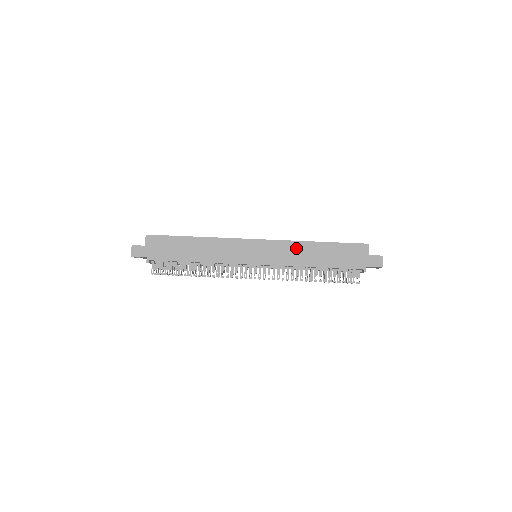
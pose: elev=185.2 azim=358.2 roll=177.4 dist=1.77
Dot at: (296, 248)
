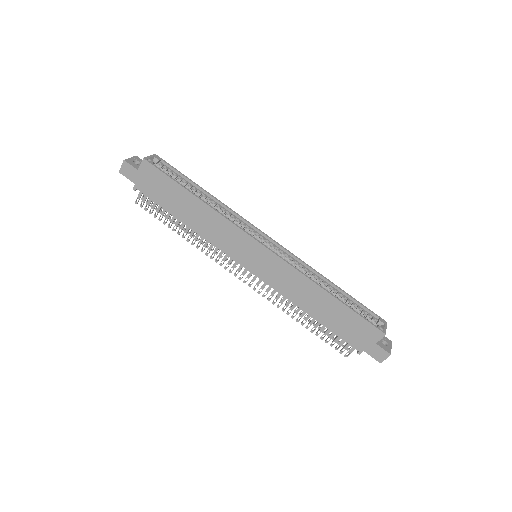
Dot at: (301, 283)
